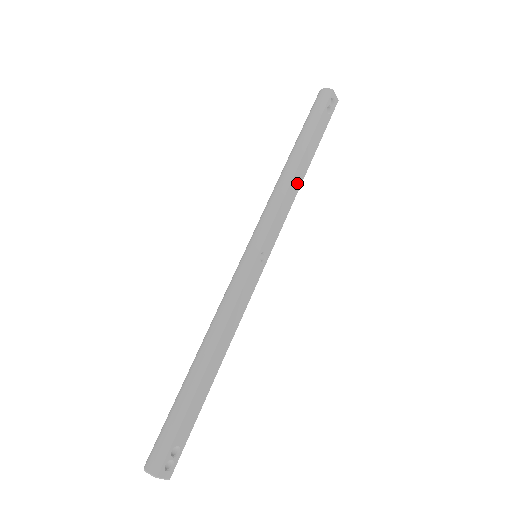
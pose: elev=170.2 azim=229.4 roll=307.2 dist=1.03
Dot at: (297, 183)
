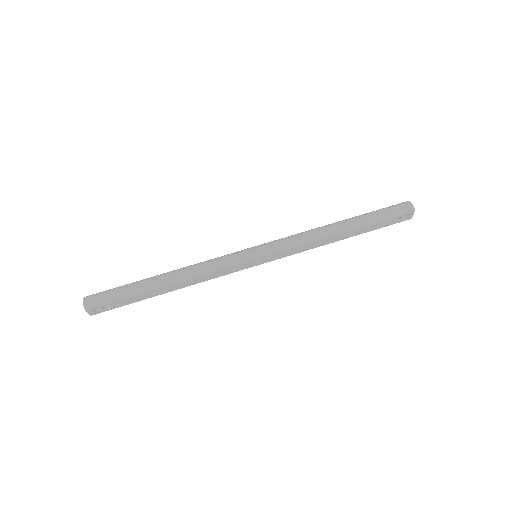
Dot at: (326, 242)
